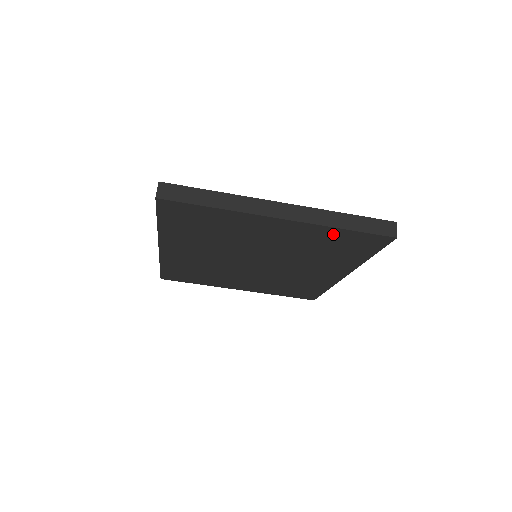
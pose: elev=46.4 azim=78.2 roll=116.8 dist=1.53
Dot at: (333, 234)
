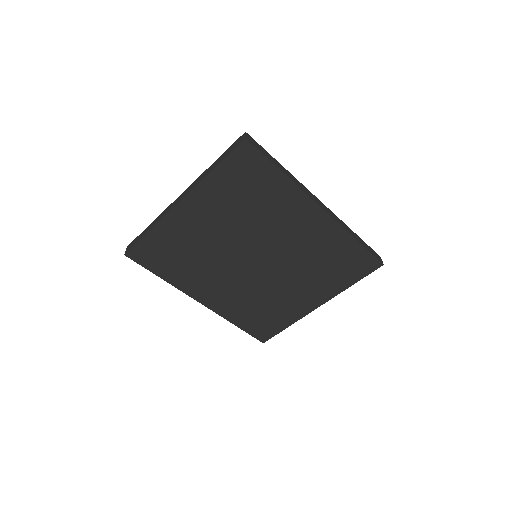
Dot at: (220, 181)
